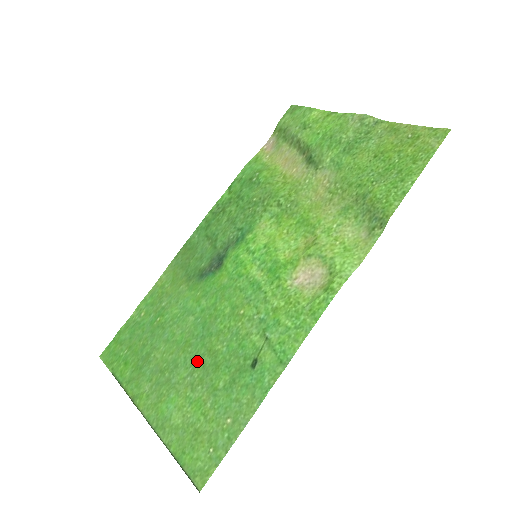
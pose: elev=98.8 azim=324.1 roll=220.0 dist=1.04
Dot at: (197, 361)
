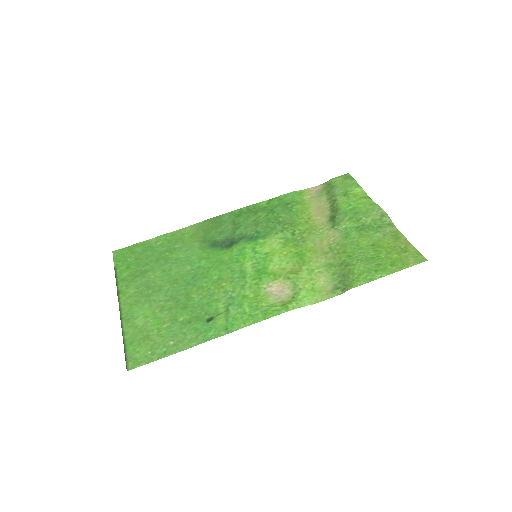
Dot at: (175, 296)
